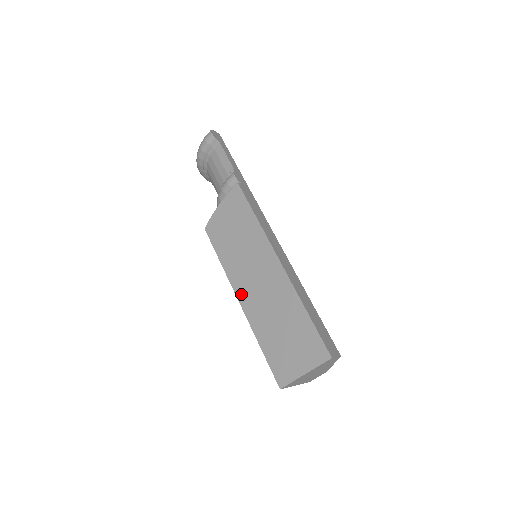
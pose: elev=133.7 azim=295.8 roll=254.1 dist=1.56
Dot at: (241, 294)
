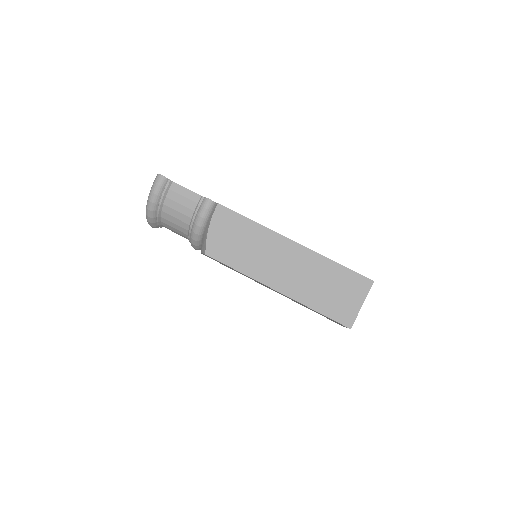
Dot at: (275, 284)
